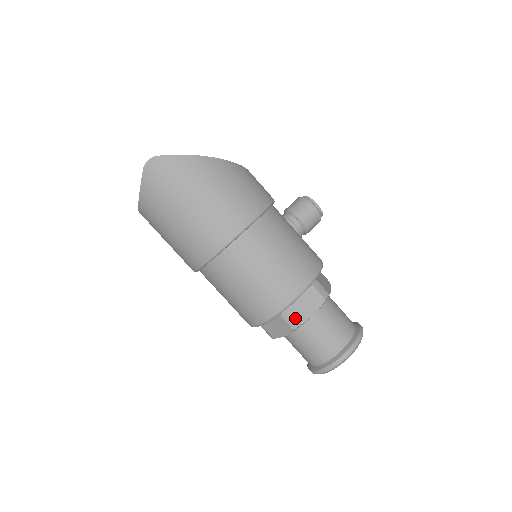
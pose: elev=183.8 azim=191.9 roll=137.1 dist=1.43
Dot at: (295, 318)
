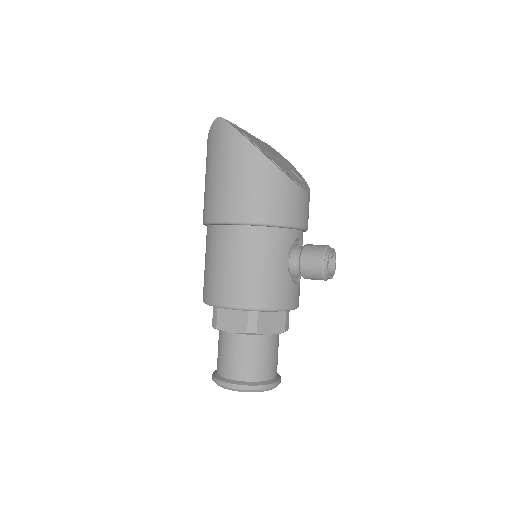
Dot at: (217, 320)
